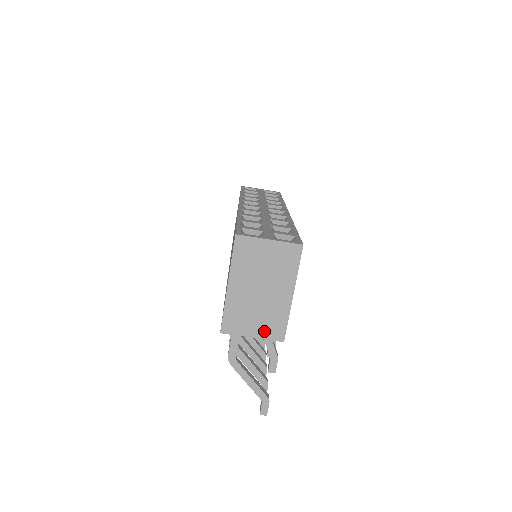
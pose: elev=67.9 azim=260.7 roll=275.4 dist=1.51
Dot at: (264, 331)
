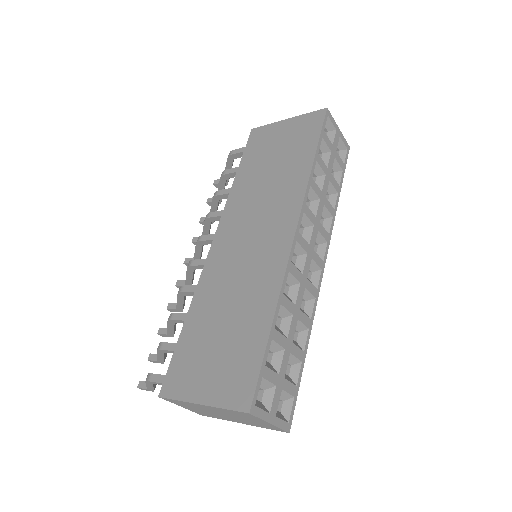
Dot at: (195, 411)
